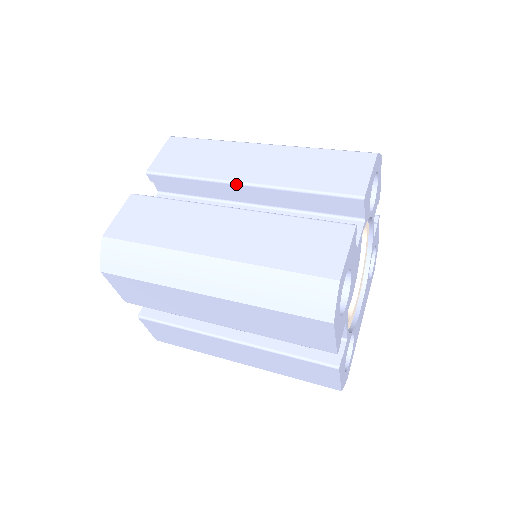
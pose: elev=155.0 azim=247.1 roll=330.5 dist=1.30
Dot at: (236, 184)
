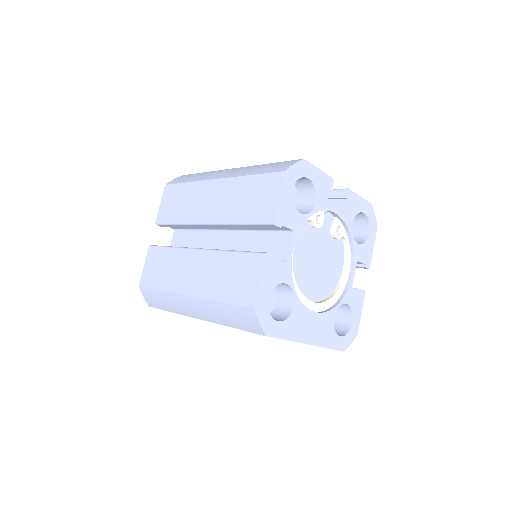
Dot at: occluded
